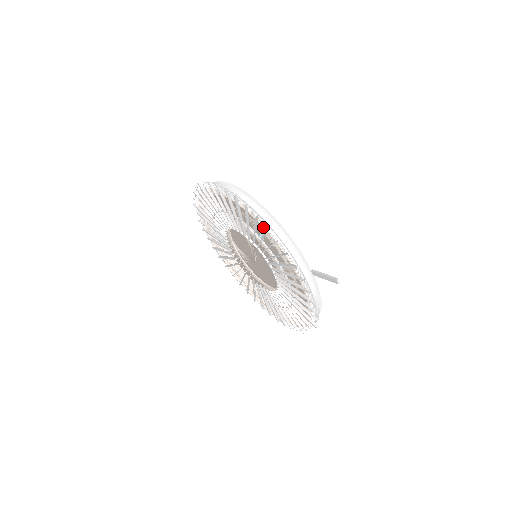
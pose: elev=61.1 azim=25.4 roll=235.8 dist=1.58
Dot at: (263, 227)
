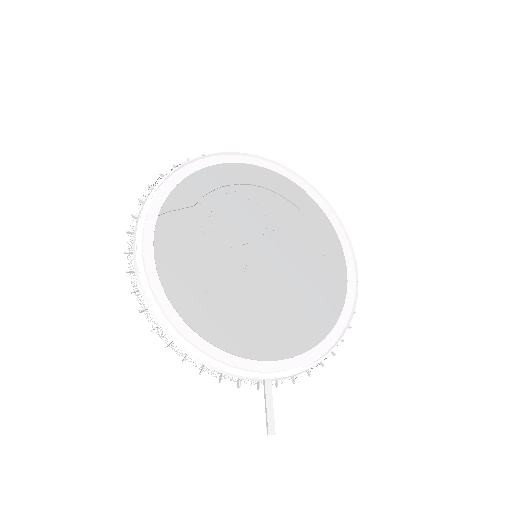
Dot at: occluded
